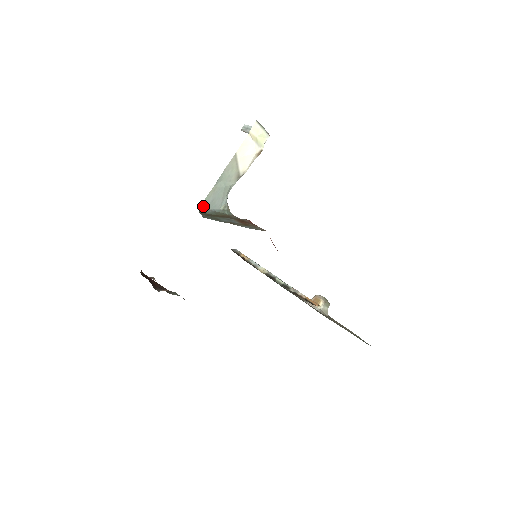
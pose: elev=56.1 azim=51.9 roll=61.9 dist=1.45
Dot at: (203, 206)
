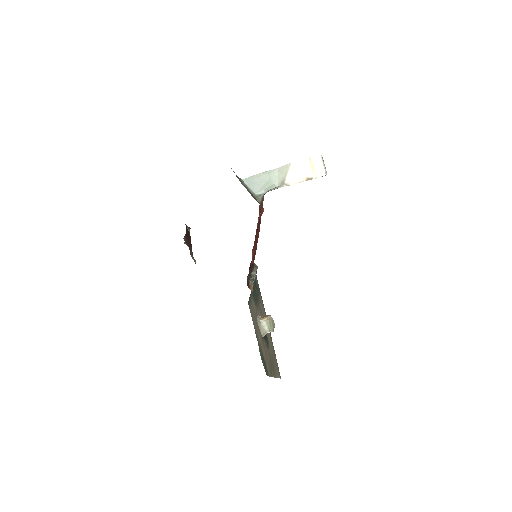
Dot at: (245, 181)
